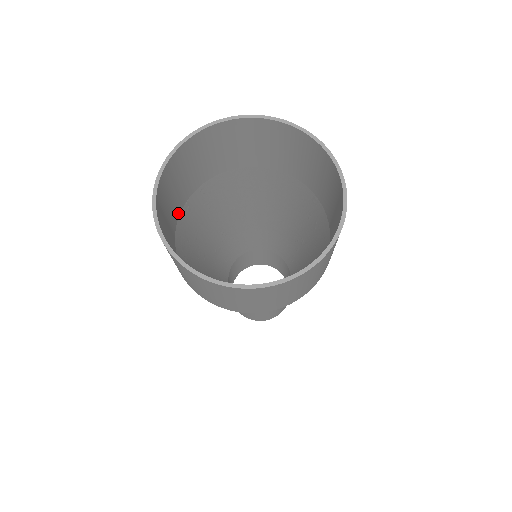
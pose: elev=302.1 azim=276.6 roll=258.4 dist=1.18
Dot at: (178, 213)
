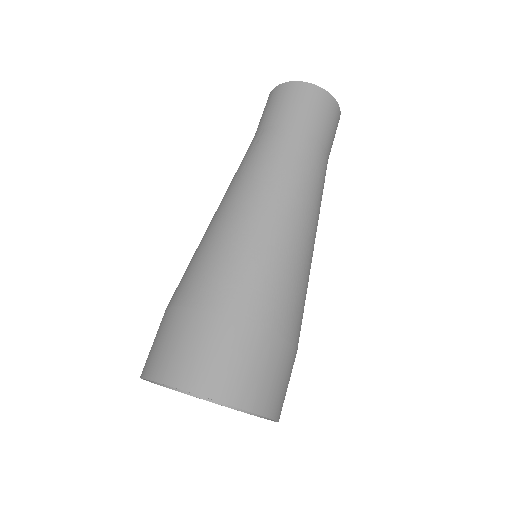
Dot at: occluded
